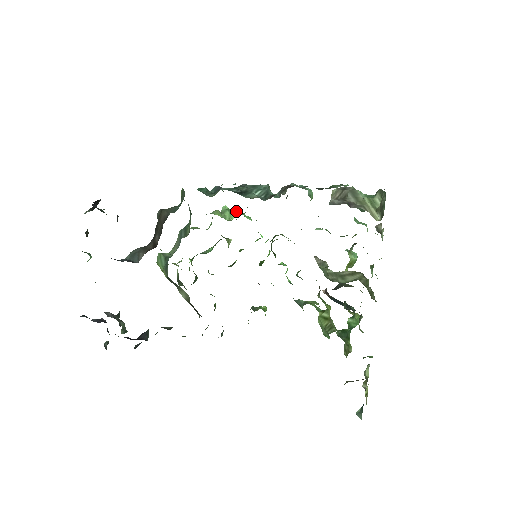
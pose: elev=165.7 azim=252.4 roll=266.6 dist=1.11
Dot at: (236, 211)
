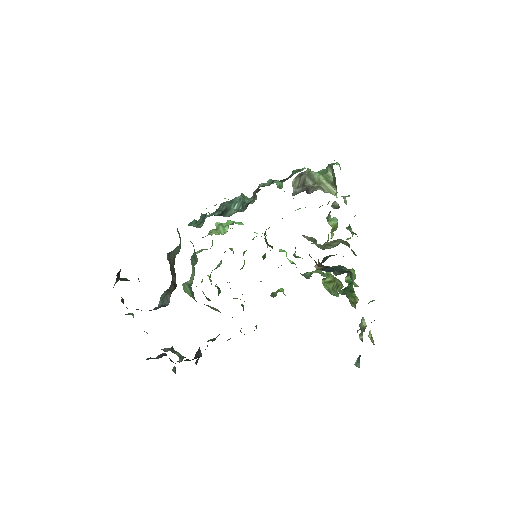
Dot at: (227, 223)
